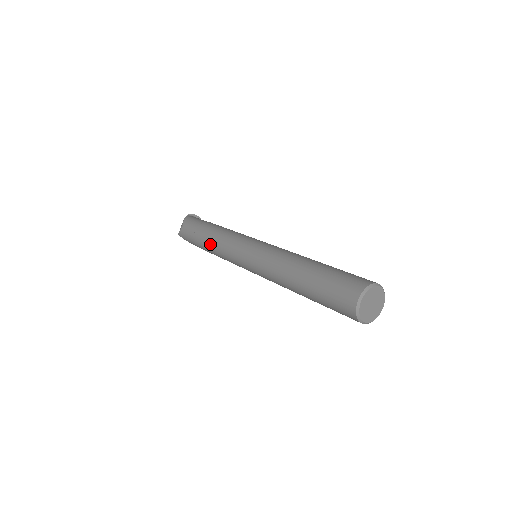
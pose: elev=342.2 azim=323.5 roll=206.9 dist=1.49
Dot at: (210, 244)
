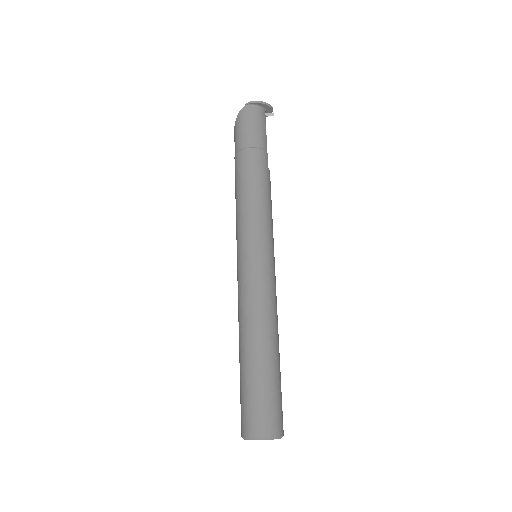
Dot at: occluded
